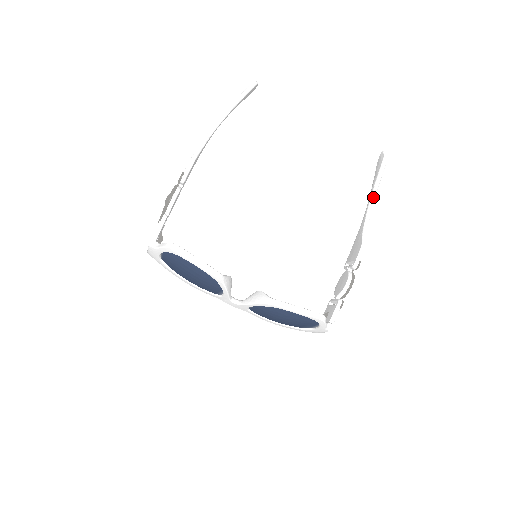
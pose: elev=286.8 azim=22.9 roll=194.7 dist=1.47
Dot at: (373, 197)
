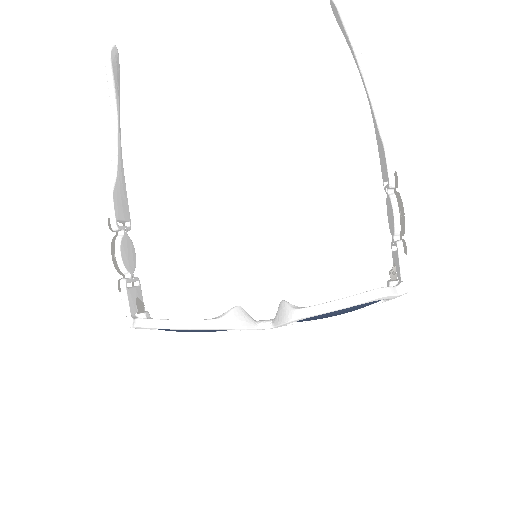
Dot at: (363, 70)
